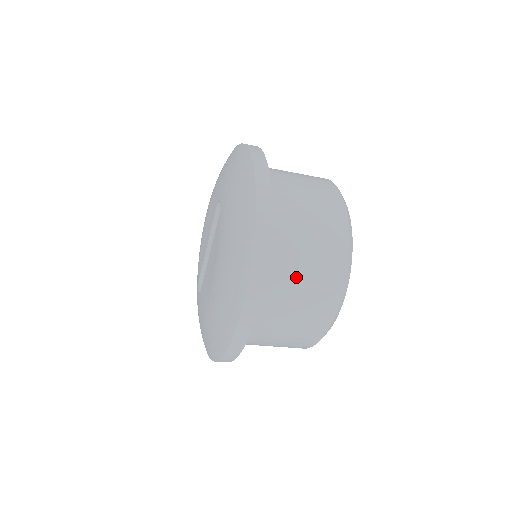
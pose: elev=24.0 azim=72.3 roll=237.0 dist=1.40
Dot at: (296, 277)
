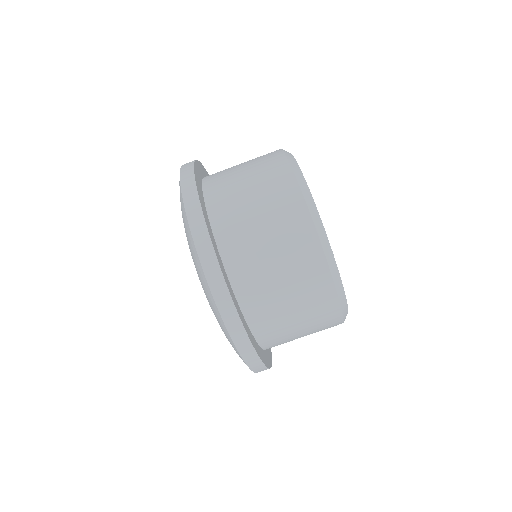
Dot at: (238, 181)
